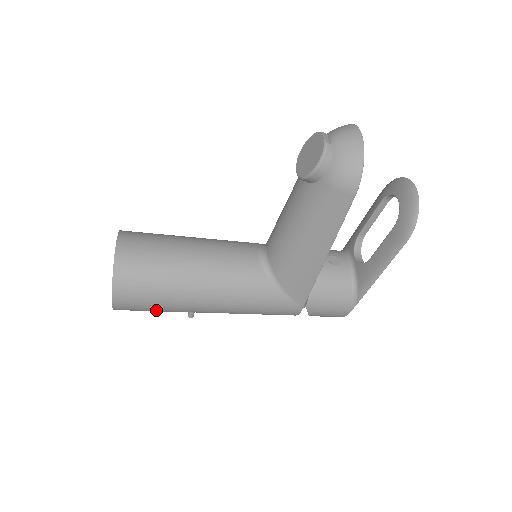
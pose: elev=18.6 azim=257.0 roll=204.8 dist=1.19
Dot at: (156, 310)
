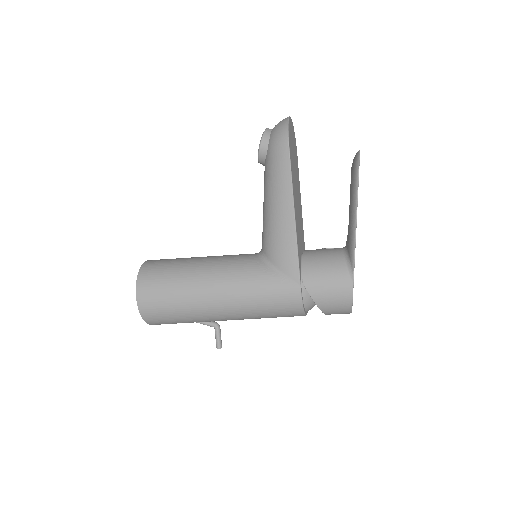
Dot at: (172, 309)
